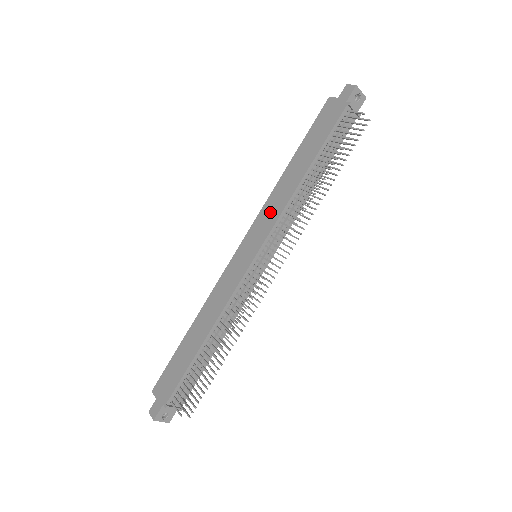
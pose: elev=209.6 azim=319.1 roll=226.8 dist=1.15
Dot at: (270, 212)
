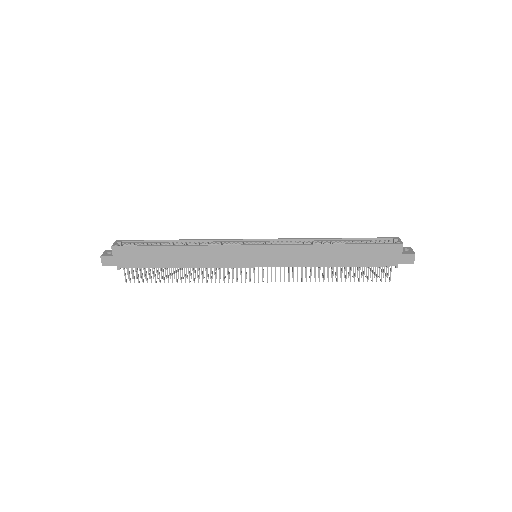
Dot at: (293, 256)
